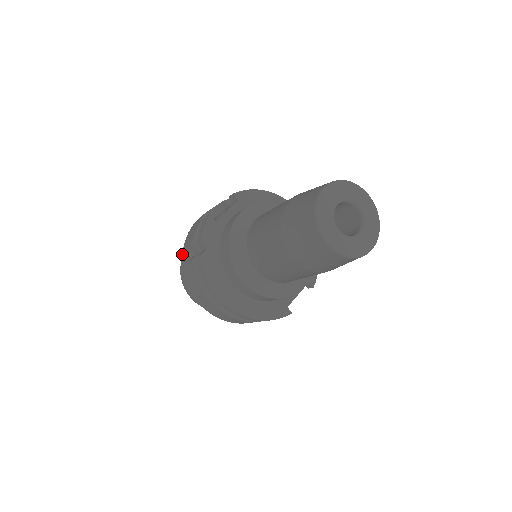
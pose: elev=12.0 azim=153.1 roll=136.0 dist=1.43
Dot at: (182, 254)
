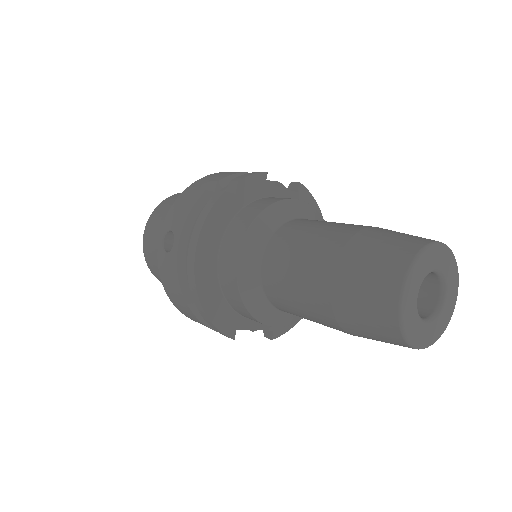
Dot at: (195, 181)
